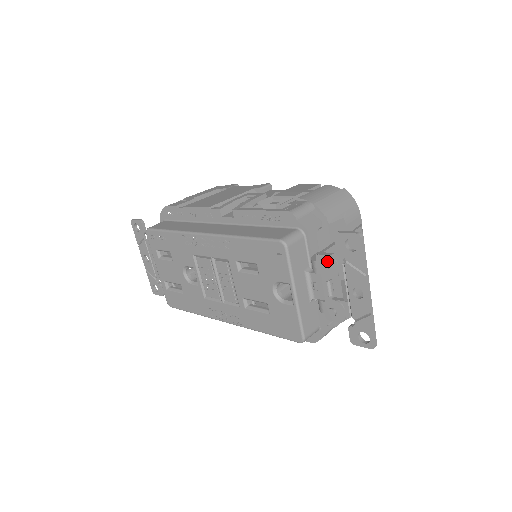
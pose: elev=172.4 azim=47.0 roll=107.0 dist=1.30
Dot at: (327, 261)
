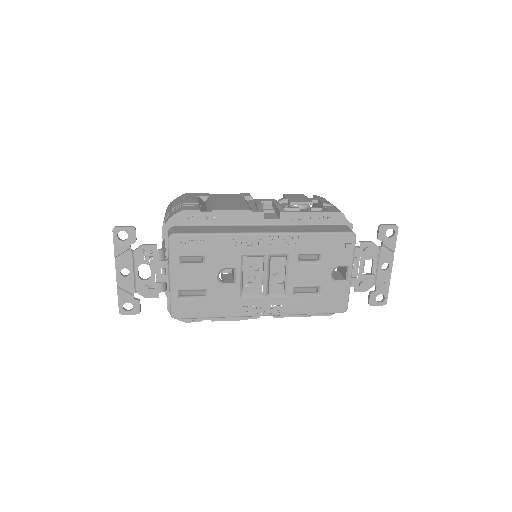
Dot at: (369, 246)
